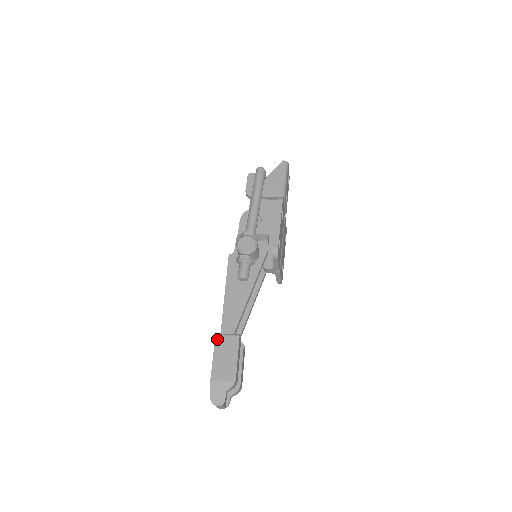
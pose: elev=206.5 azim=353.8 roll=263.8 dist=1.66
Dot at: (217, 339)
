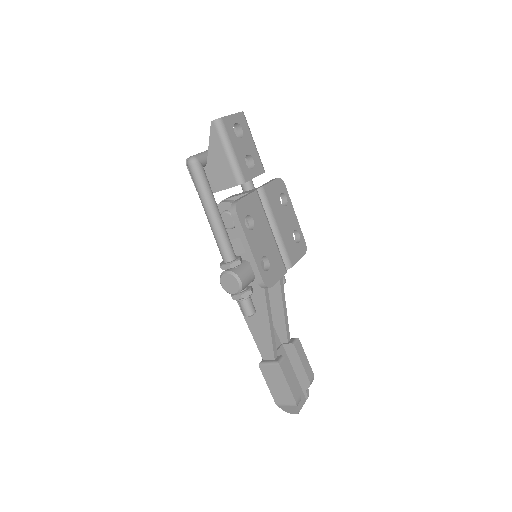
Dot at: (262, 369)
